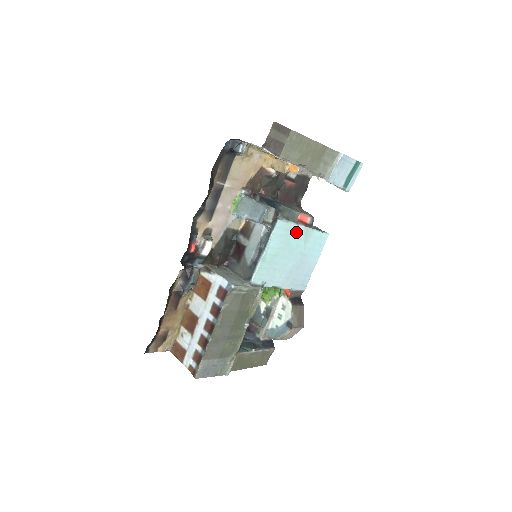
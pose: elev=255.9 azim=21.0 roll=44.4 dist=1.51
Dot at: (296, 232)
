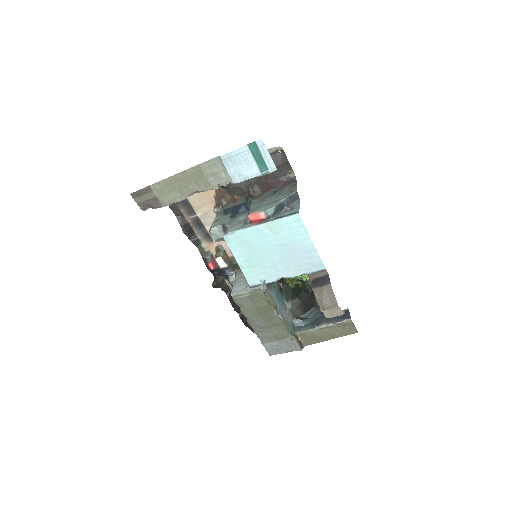
Dot at: (253, 234)
